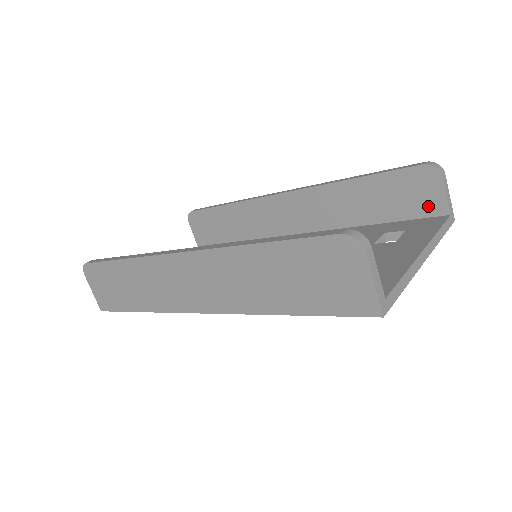
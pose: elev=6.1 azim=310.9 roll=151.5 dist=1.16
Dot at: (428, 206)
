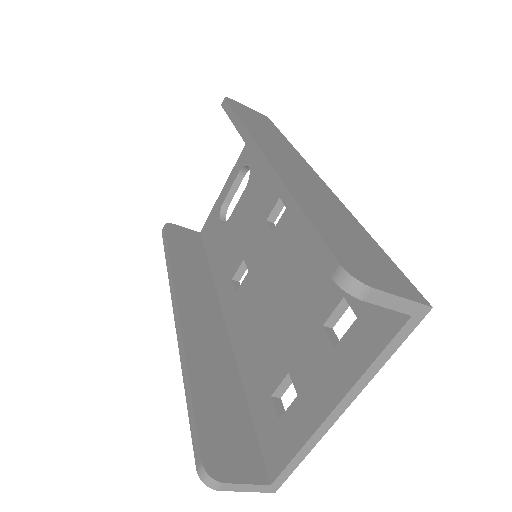
Dot at: occluded
